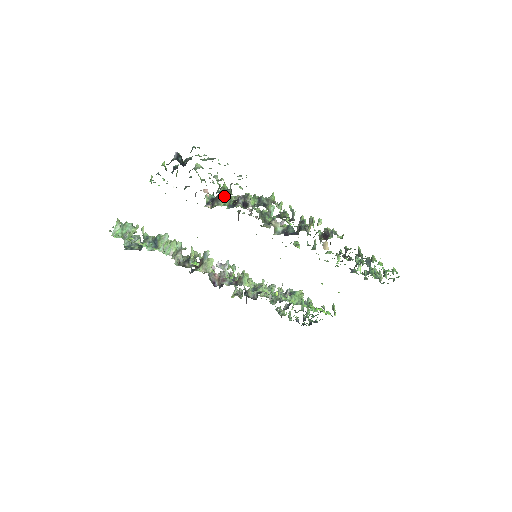
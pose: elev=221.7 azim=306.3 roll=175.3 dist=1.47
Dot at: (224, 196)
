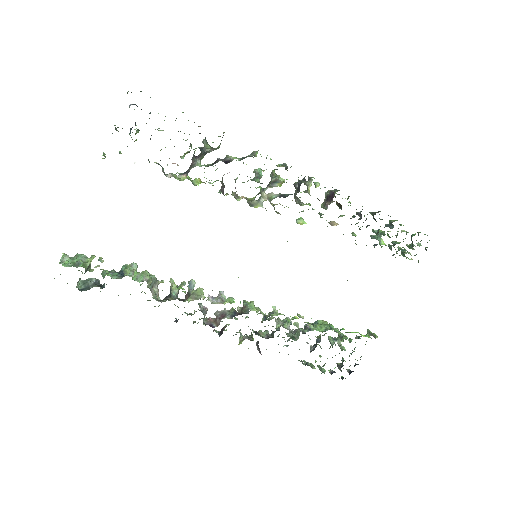
Dot at: occluded
